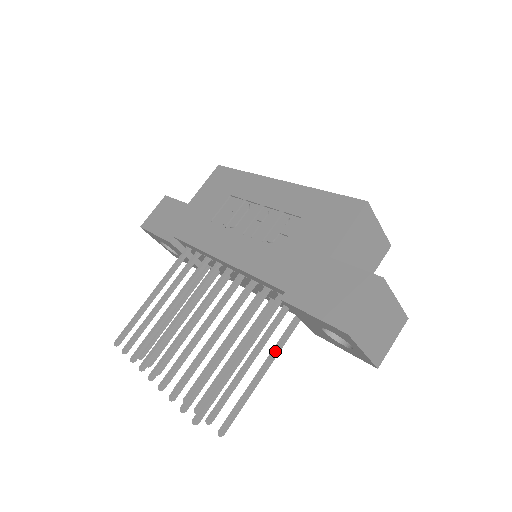
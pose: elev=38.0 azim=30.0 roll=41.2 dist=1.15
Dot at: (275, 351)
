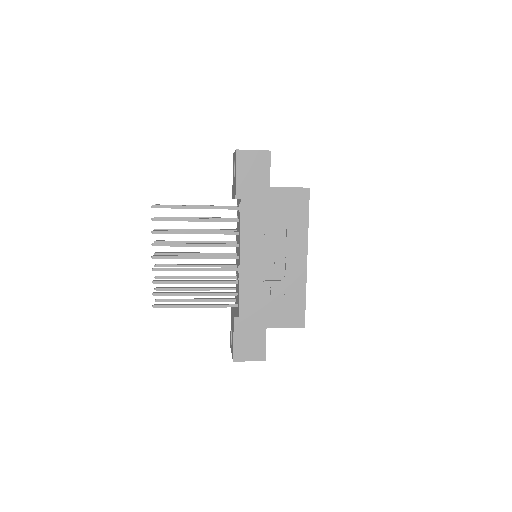
Dot at: (210, 301)
